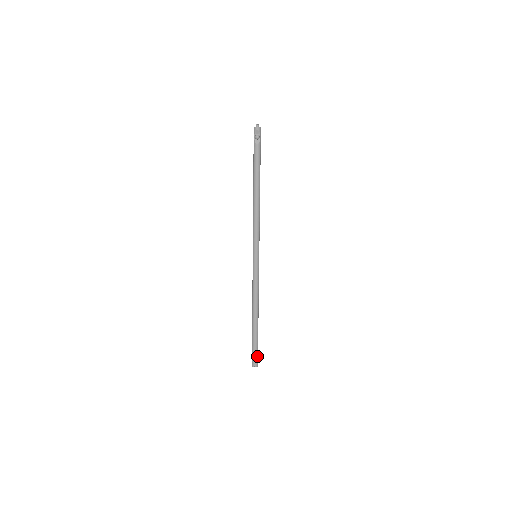
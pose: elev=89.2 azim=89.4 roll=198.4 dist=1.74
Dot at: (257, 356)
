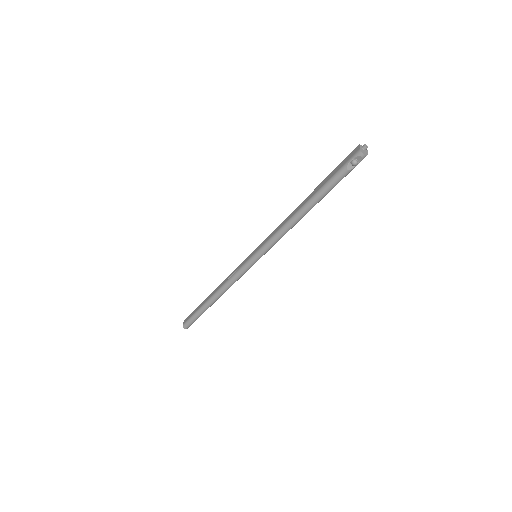
Dot at: (193, 322)
